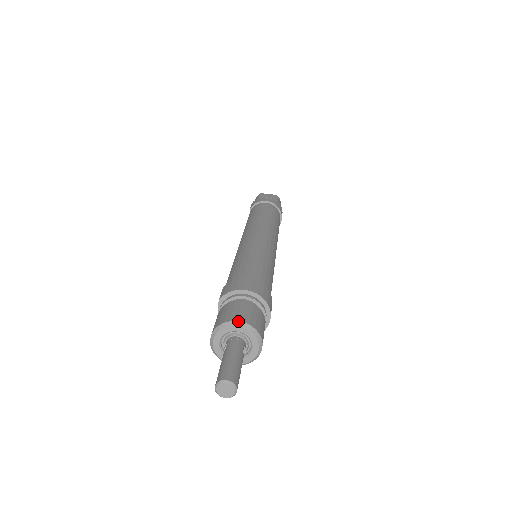
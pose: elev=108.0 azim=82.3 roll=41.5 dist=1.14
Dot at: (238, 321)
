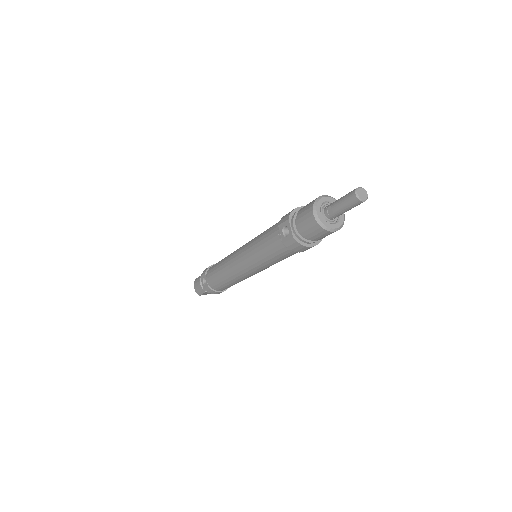
Dot at: (324, 195)
